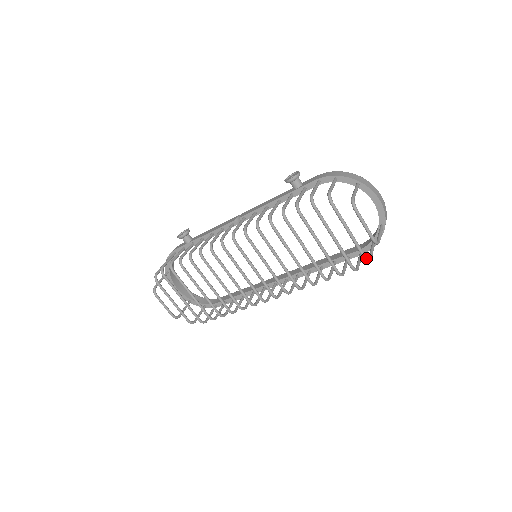
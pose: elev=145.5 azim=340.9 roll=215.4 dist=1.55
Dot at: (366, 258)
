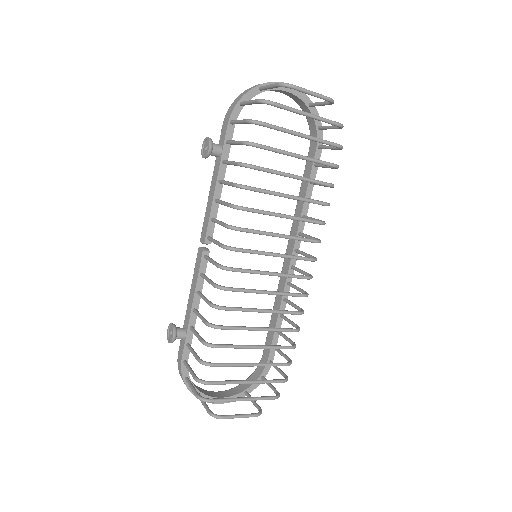
Dot at: (340, 123)
